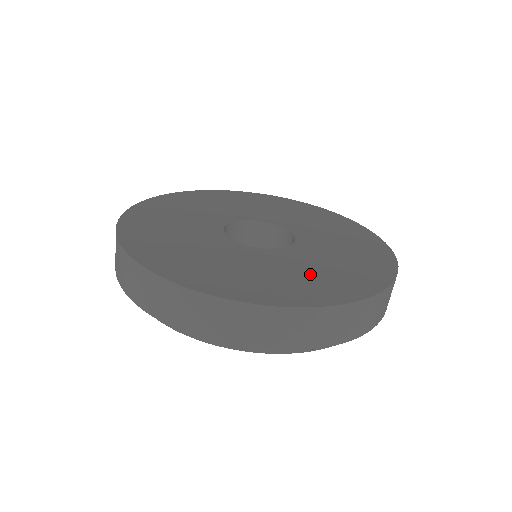
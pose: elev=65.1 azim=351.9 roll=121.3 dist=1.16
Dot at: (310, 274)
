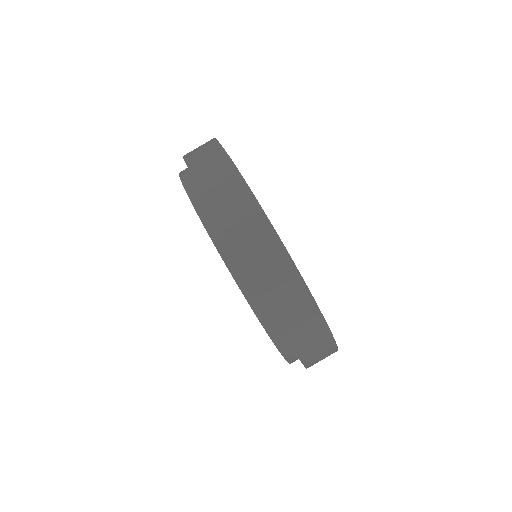
Dot at: occluded
